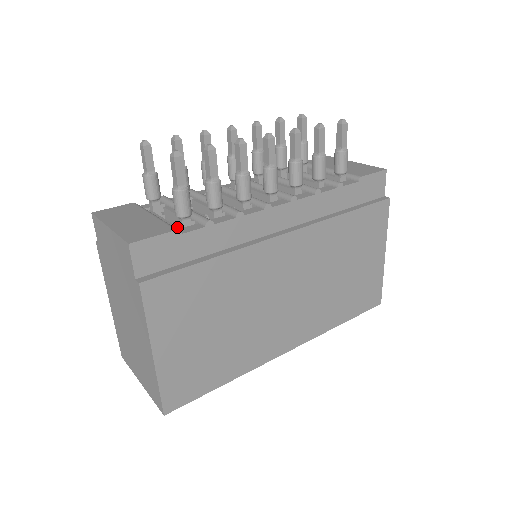
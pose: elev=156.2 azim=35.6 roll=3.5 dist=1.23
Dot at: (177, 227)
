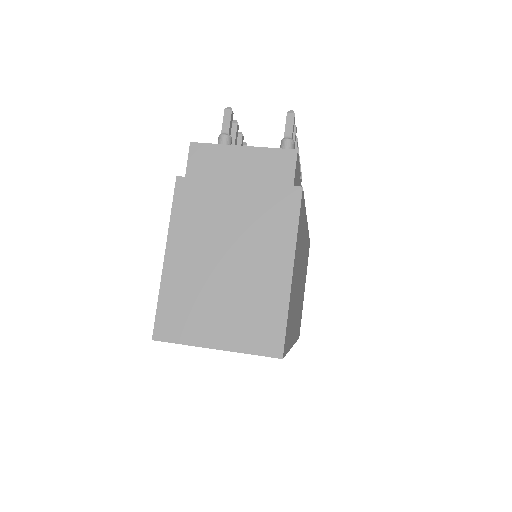
Dot at: occluded
